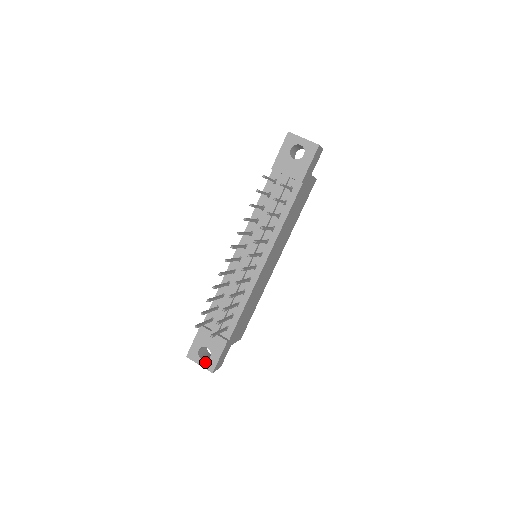
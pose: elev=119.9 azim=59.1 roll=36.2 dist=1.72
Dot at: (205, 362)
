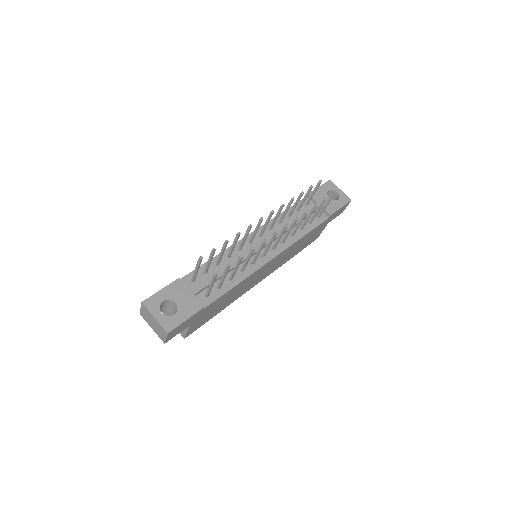
Dot at: (164, 317)
